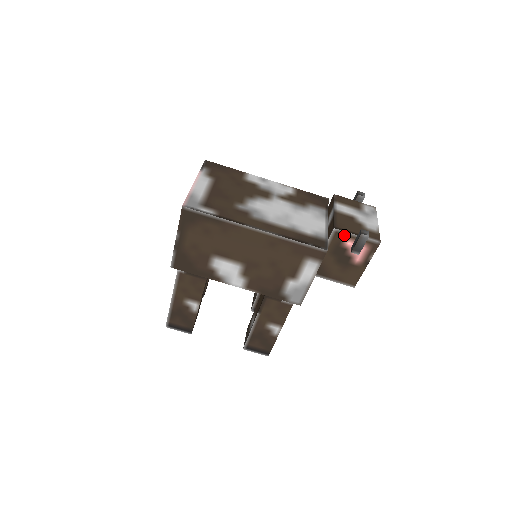
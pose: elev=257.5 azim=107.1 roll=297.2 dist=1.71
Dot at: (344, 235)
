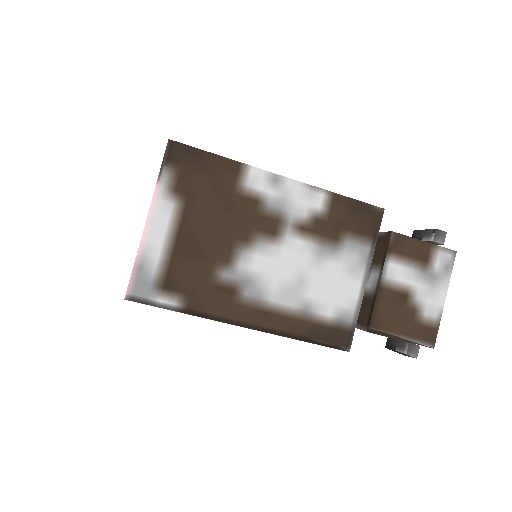
Dot at: (381, 335)
